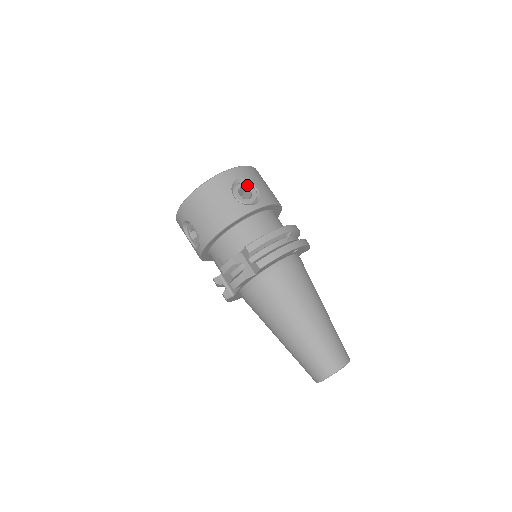
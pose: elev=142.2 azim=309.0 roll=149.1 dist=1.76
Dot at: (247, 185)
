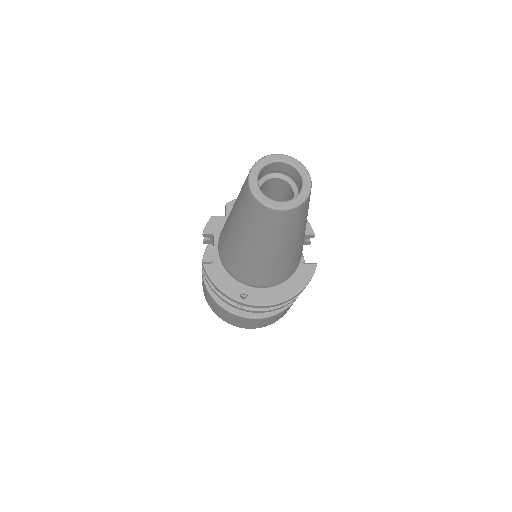
Dot at: occluded
